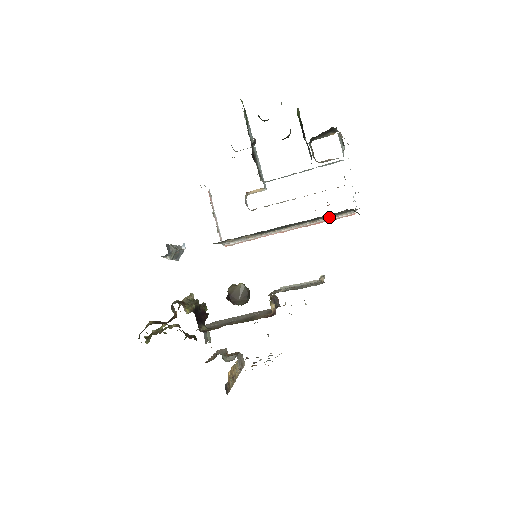
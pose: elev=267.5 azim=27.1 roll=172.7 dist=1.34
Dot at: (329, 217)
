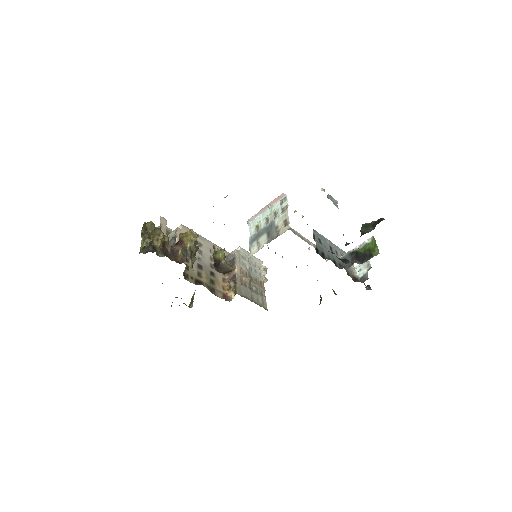
Dot at: occluded
